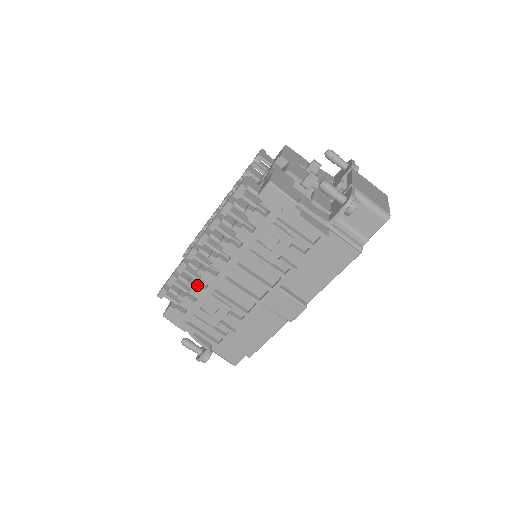
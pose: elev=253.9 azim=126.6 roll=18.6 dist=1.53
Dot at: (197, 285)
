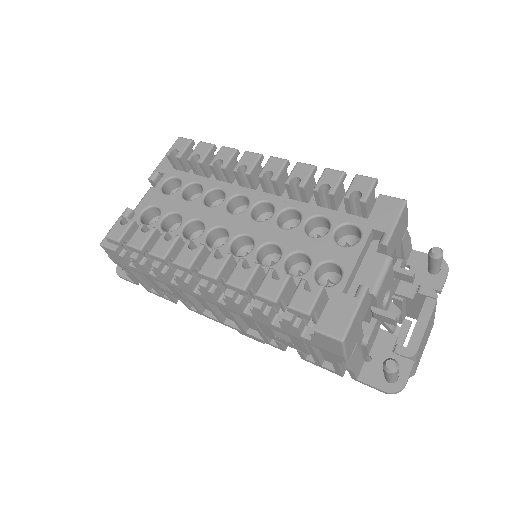
Dot at: (165, 275)
